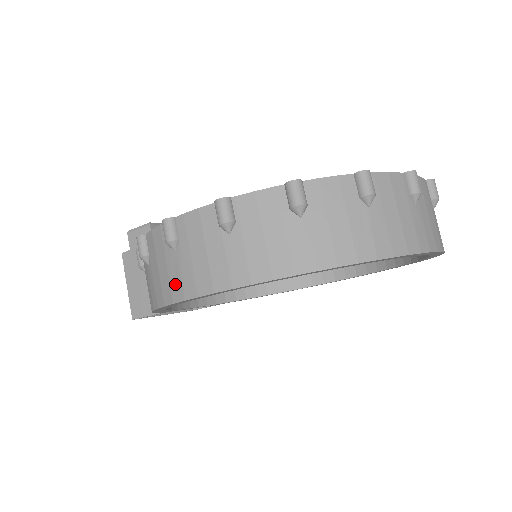
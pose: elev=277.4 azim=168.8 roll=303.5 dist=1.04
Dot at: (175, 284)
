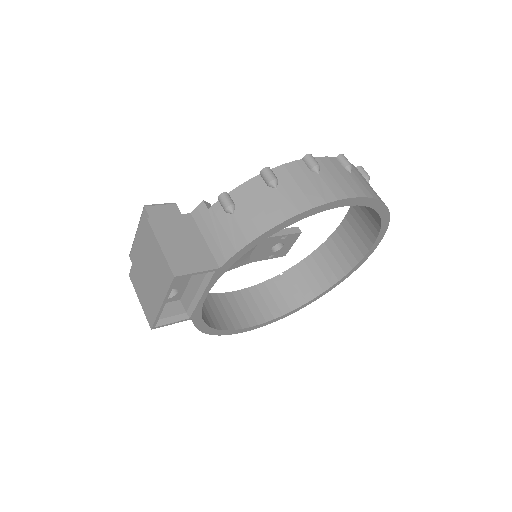
Dot at: (325, 192)
